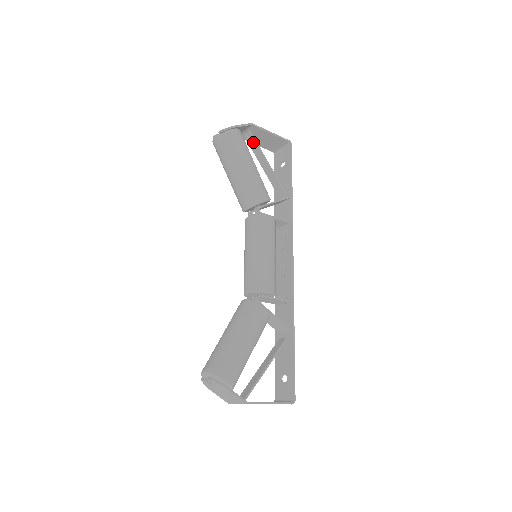
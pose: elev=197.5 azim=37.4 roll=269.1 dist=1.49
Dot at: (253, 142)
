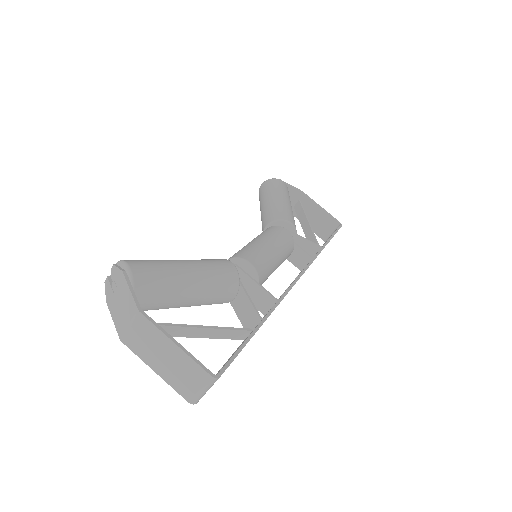
Dot at: (300, 209)
